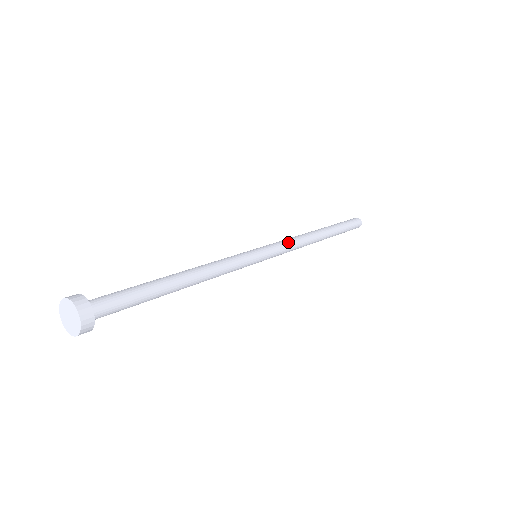
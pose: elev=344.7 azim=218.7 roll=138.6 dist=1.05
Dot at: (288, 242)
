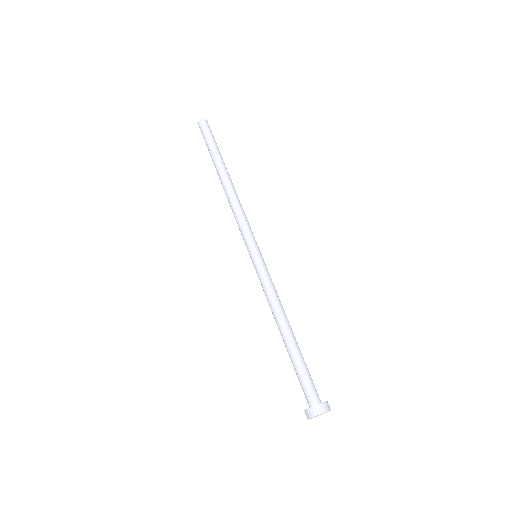
Dot at: (244, 220)
